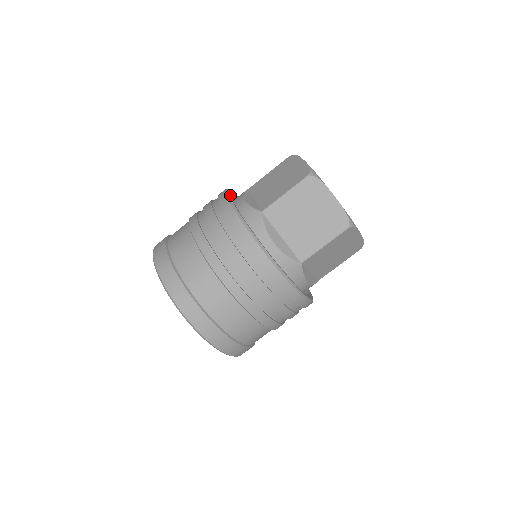
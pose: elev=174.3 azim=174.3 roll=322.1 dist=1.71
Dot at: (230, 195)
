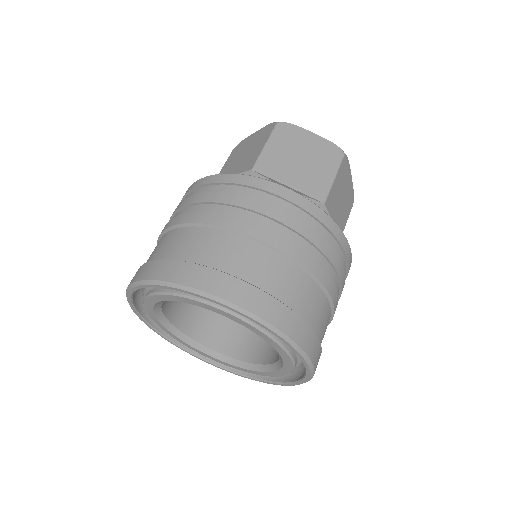
Dot at: occluded
